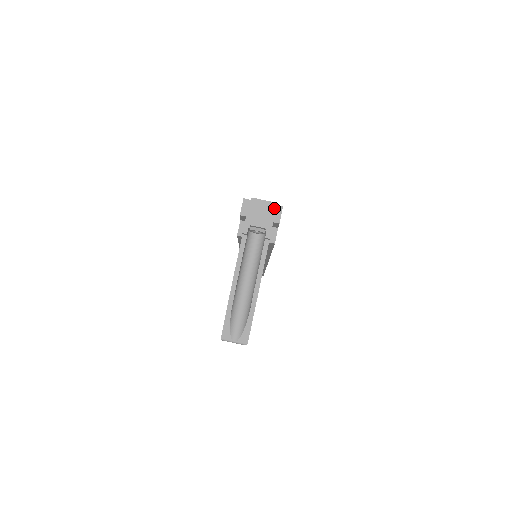
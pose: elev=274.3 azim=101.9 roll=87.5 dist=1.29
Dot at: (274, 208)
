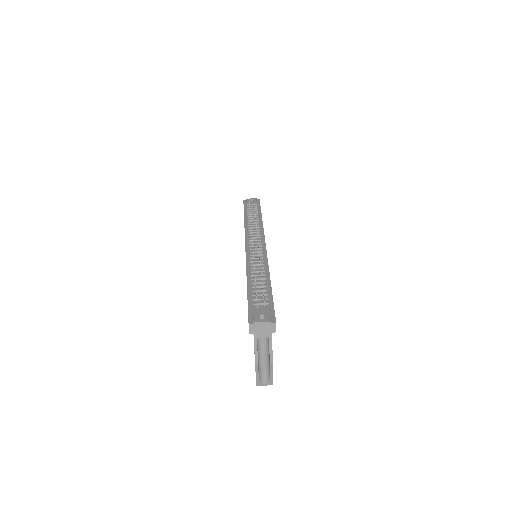
Dot at: (270, 325)
